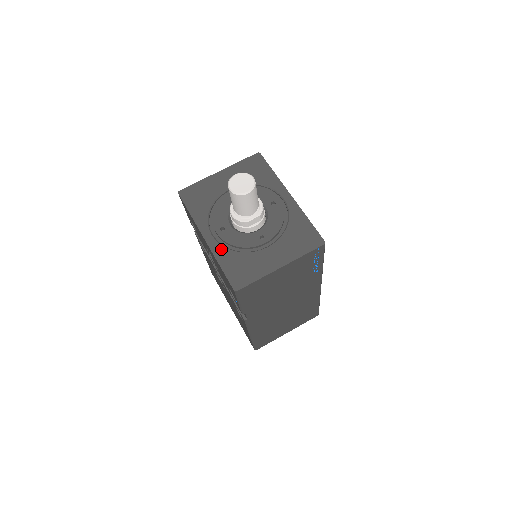
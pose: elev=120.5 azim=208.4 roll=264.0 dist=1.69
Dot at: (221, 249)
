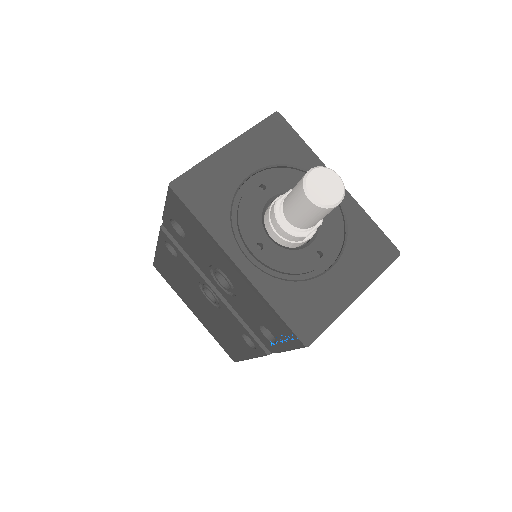
Dot at: (267, 280)
